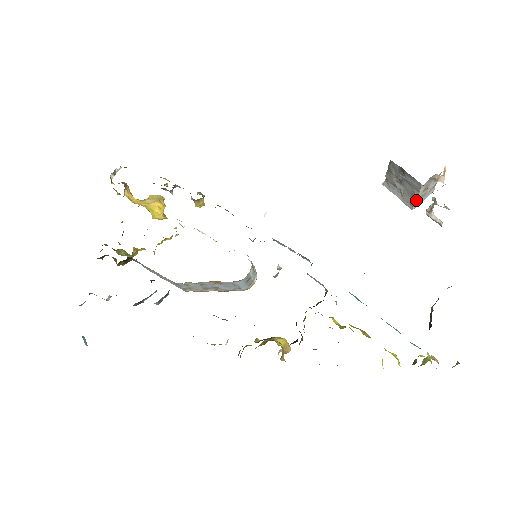
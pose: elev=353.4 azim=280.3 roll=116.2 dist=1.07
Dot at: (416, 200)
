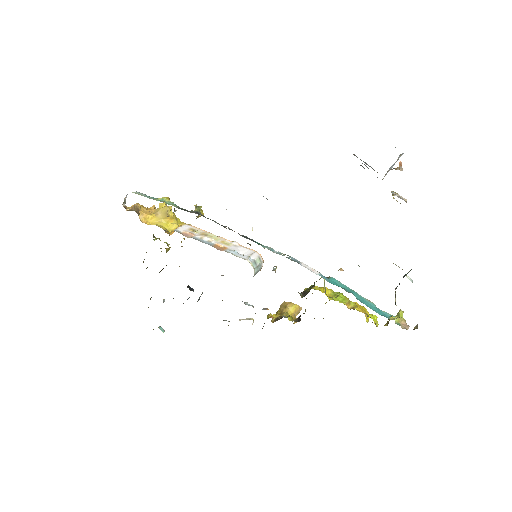
Dot at: occluded
